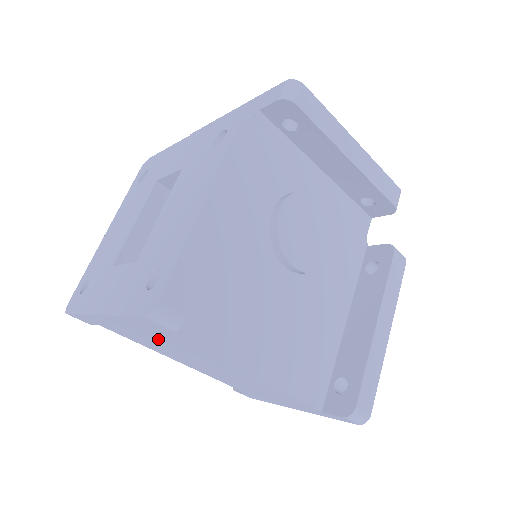
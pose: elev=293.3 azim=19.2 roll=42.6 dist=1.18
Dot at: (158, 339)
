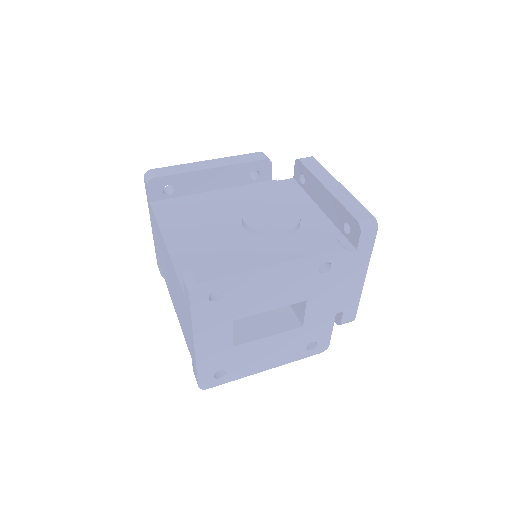
Dot at: occluded
